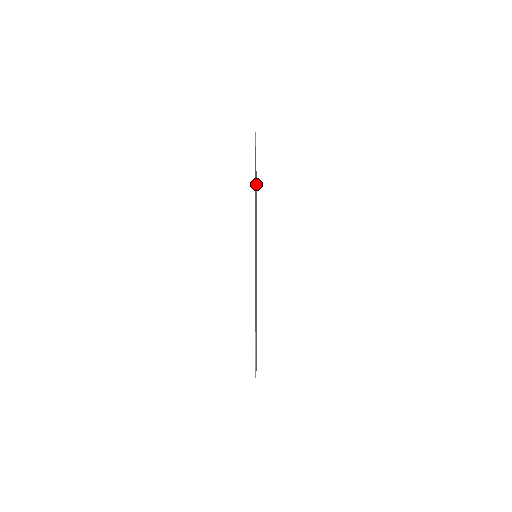
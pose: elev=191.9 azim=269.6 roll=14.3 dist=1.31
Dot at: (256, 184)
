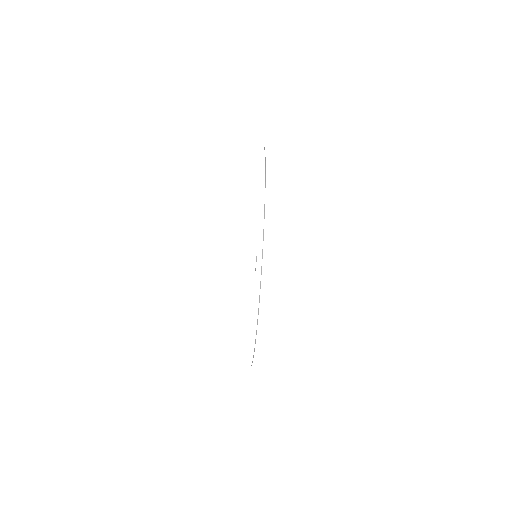
Dot at: occluded
